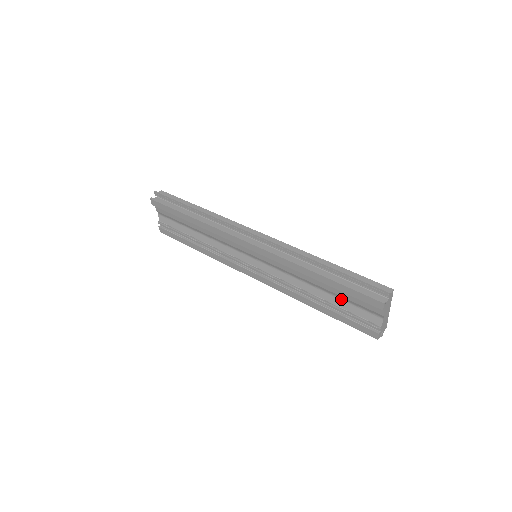
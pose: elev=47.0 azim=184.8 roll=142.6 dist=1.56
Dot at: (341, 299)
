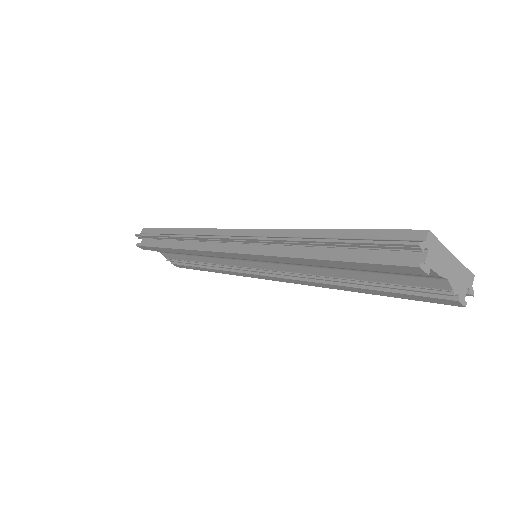
Dot at: (372, 272)
